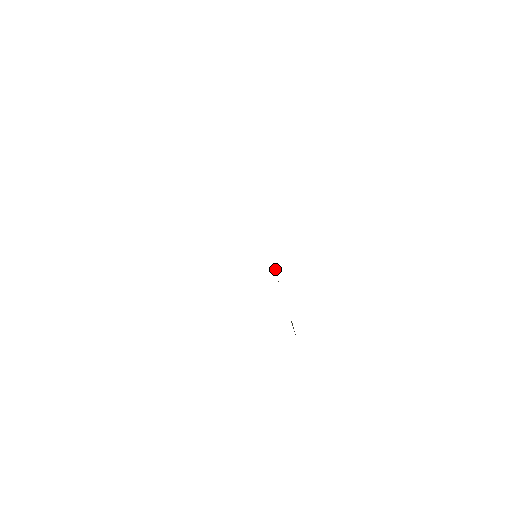
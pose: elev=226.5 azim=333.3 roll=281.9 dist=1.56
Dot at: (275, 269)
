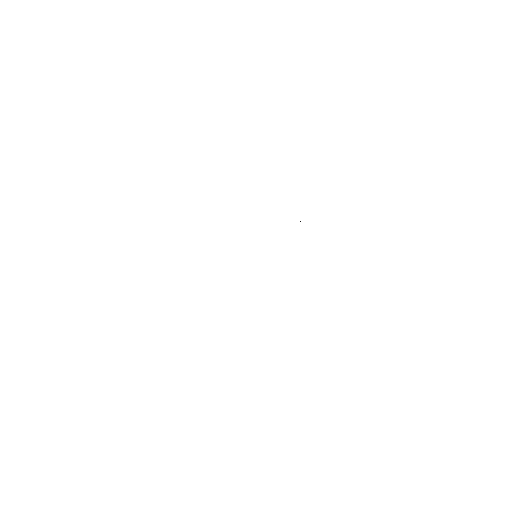
Dot at: (300, 221)
